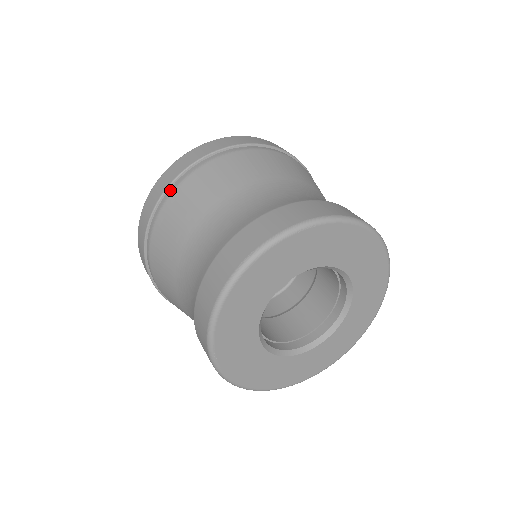
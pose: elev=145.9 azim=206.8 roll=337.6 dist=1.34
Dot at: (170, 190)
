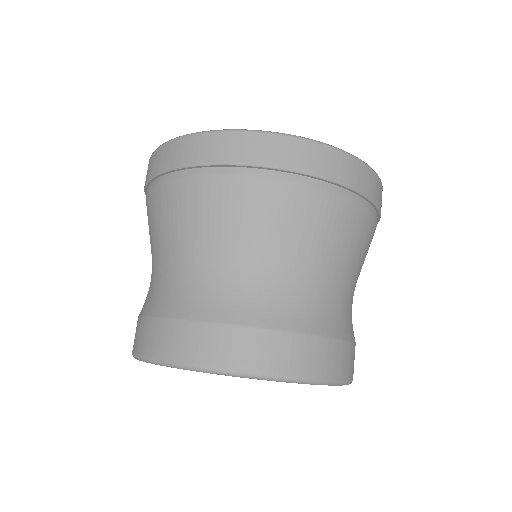
Dot at: (280, 174)
